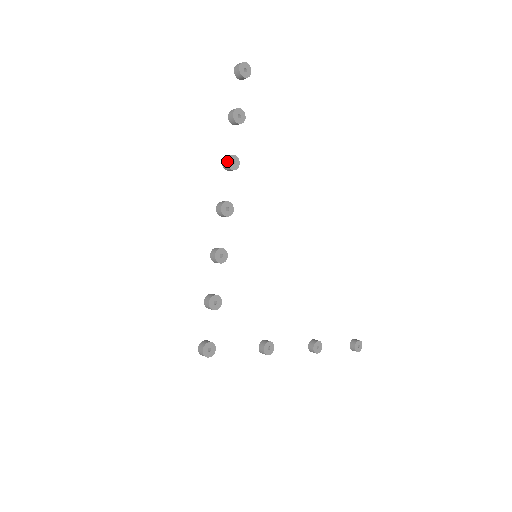
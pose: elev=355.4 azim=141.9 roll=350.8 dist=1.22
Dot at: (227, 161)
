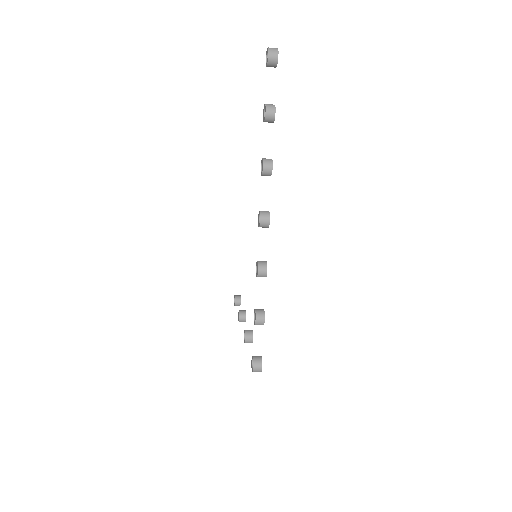
Dot at: (272, 168)
